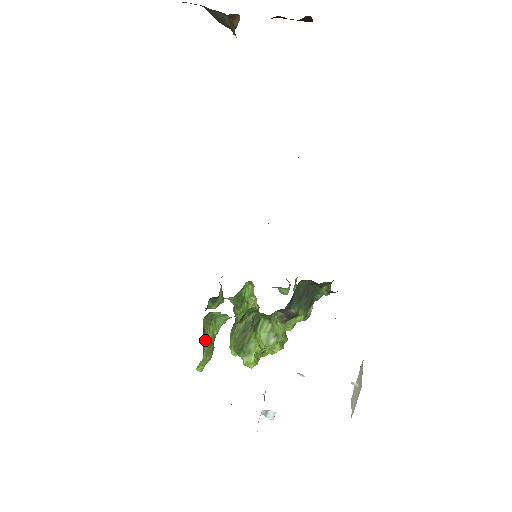
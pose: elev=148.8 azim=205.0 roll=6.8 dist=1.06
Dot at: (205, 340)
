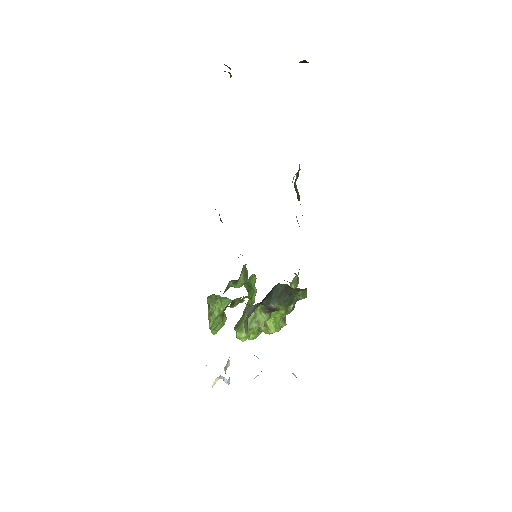
Dot at: (211, 313)
